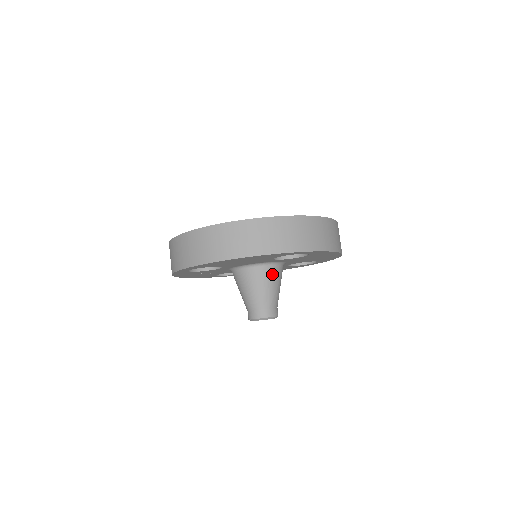
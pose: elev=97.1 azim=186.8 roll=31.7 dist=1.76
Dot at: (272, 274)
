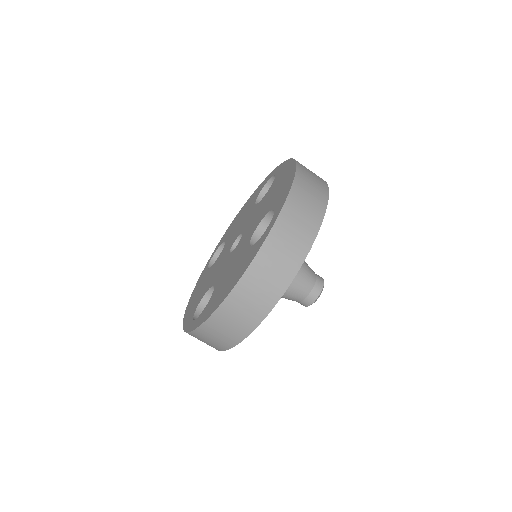
Dot at: occluded
